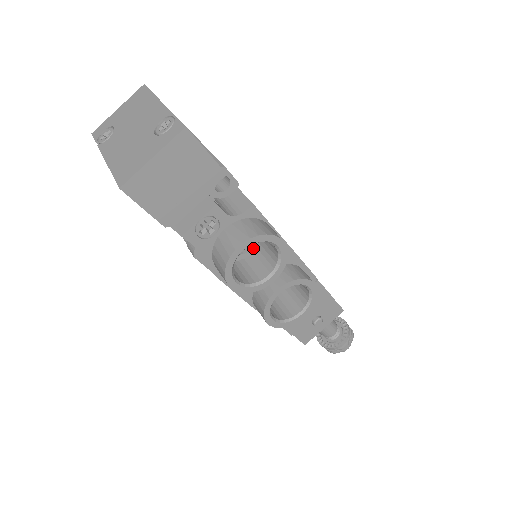
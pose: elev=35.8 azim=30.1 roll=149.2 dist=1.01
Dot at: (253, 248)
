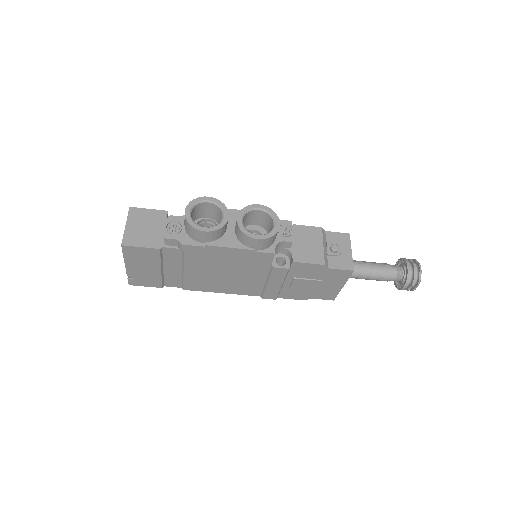
Dot at: occluded
